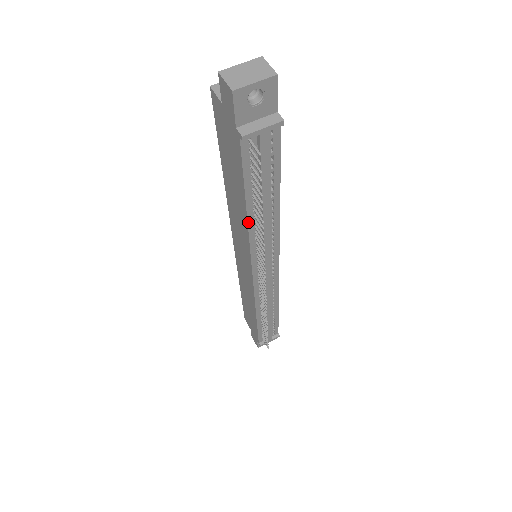
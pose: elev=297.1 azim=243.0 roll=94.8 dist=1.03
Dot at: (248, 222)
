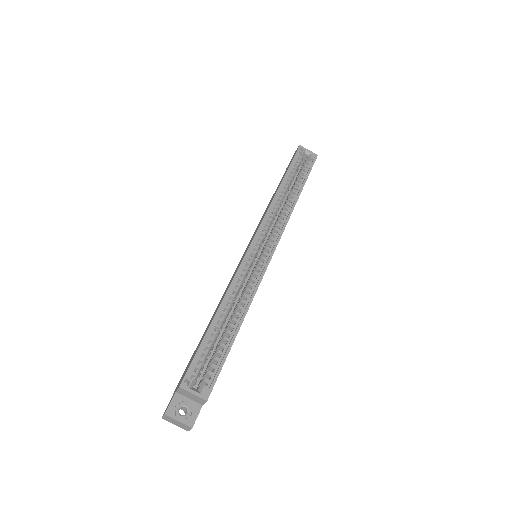
Dot at: occluded
